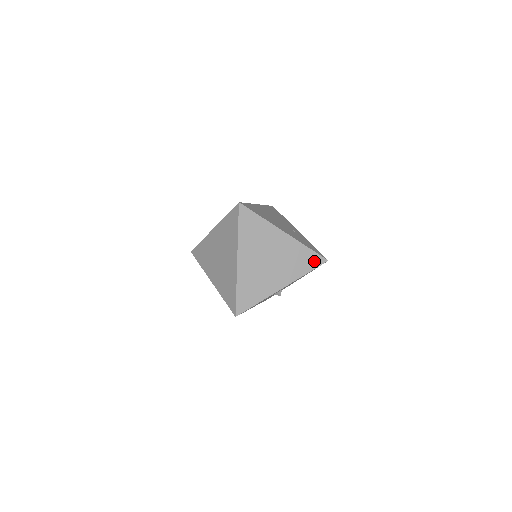
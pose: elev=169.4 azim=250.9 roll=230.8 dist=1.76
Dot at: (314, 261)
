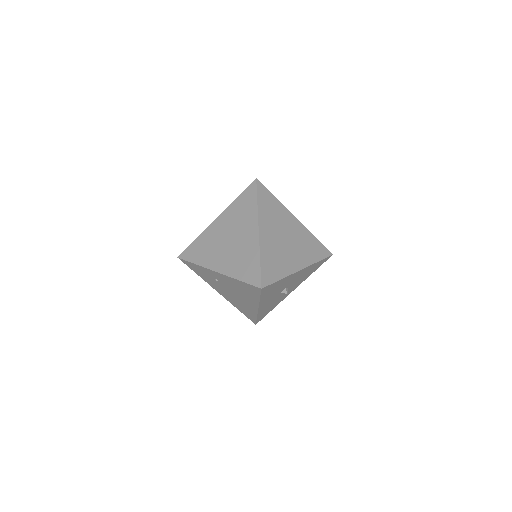
Dot at: (322, 251)
